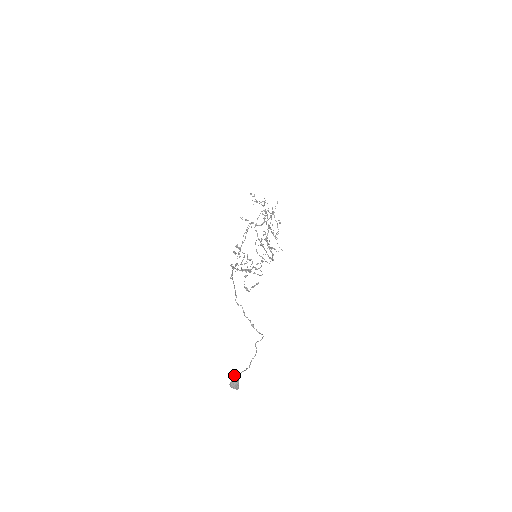
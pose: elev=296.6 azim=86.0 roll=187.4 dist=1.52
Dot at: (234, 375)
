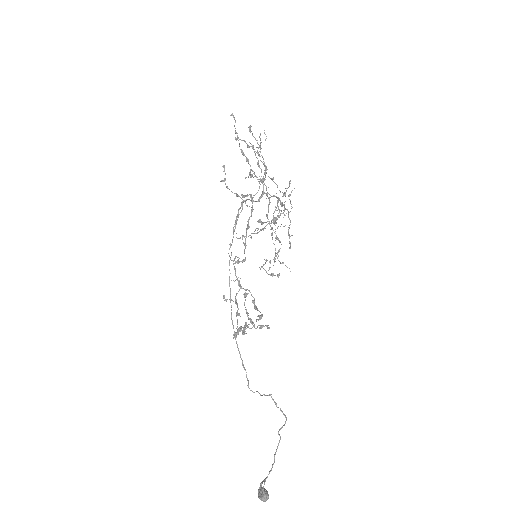
Dot at: (263, 491)
